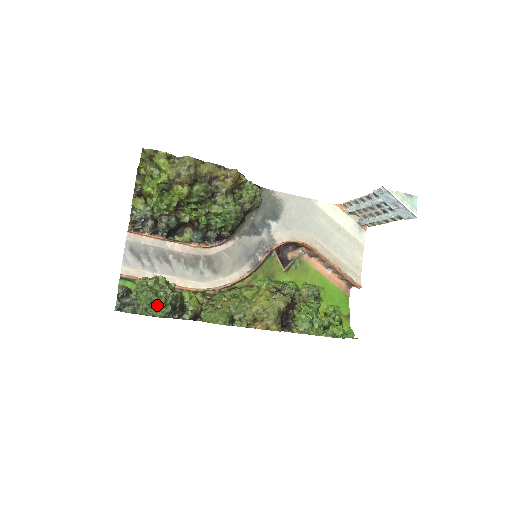
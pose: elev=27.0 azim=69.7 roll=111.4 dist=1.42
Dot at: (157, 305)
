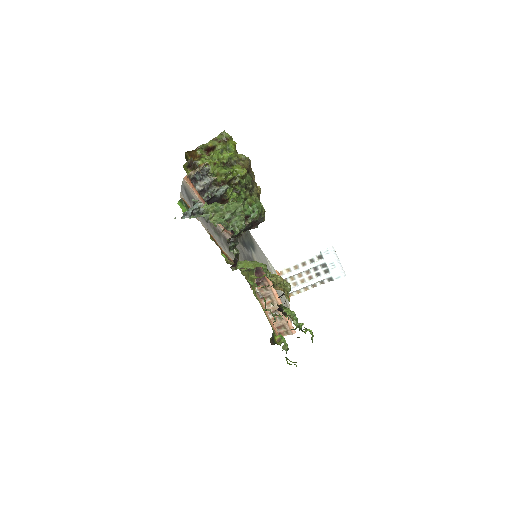
Dot at: (239, 216)
